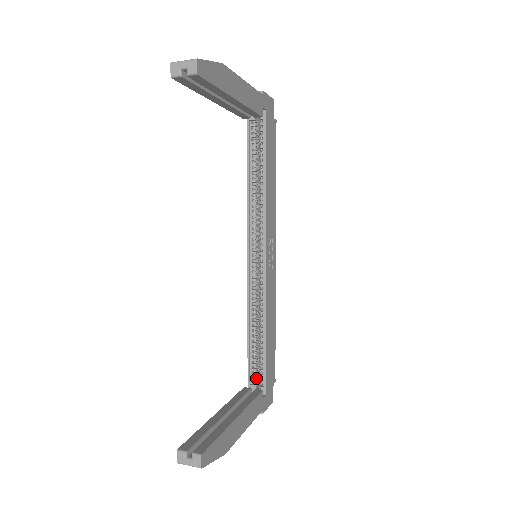
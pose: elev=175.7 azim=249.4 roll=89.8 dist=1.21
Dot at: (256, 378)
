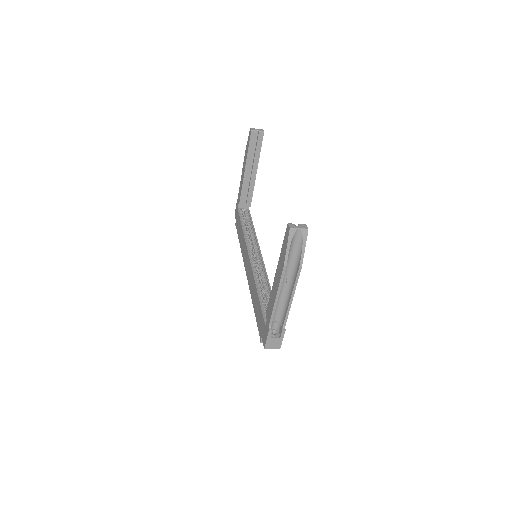
Dot at: occluded
